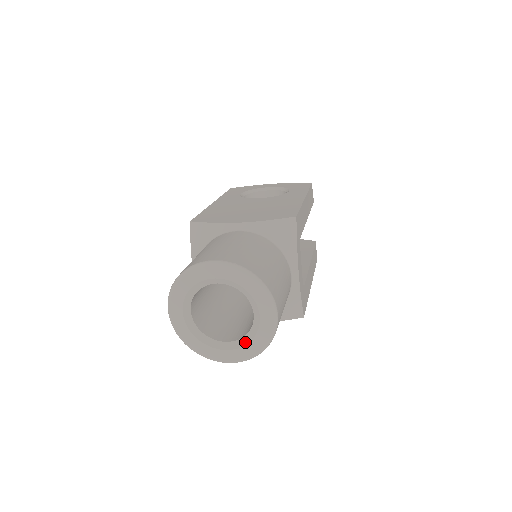
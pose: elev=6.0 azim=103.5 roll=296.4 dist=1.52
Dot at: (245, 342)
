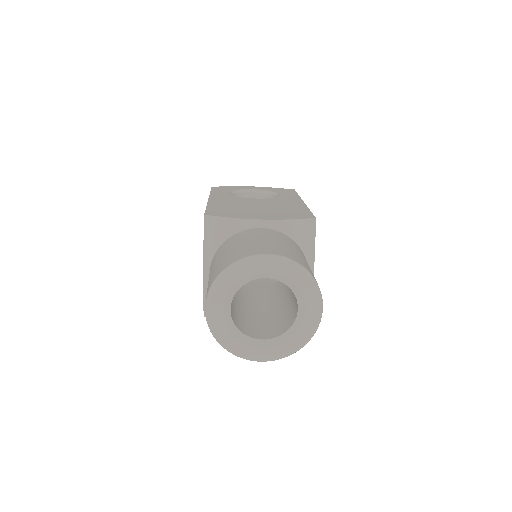
Dot at: (284, 339)
